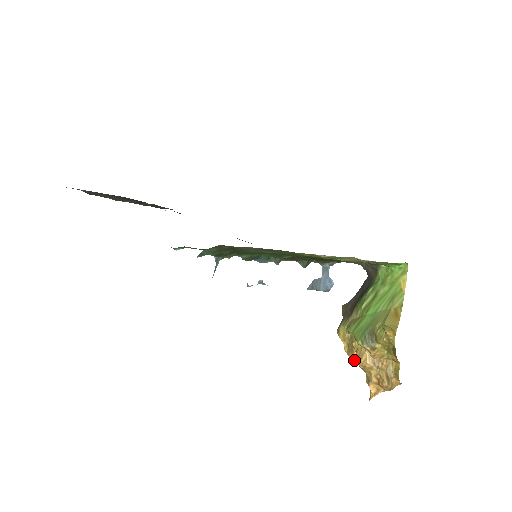
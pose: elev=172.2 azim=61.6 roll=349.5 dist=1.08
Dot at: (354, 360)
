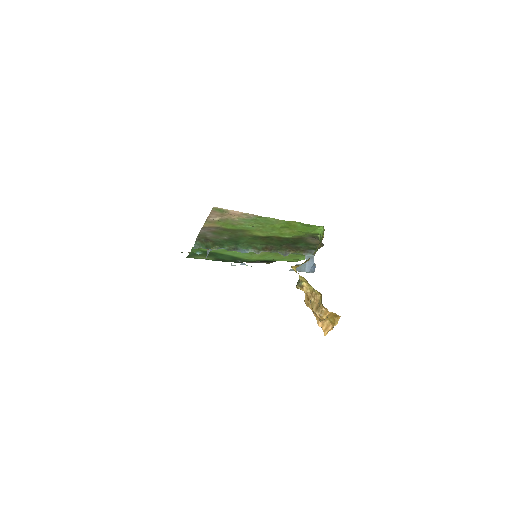
Dot at: occluded
